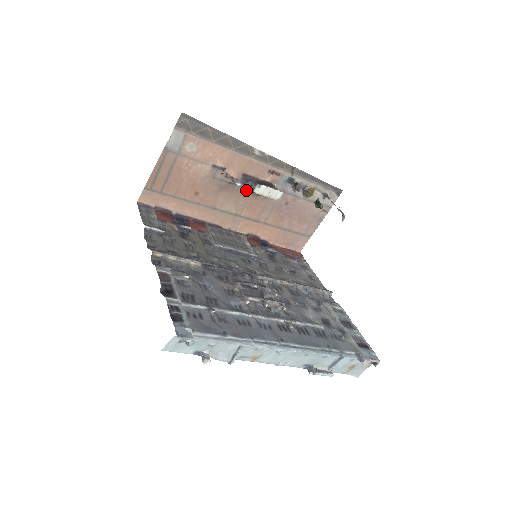
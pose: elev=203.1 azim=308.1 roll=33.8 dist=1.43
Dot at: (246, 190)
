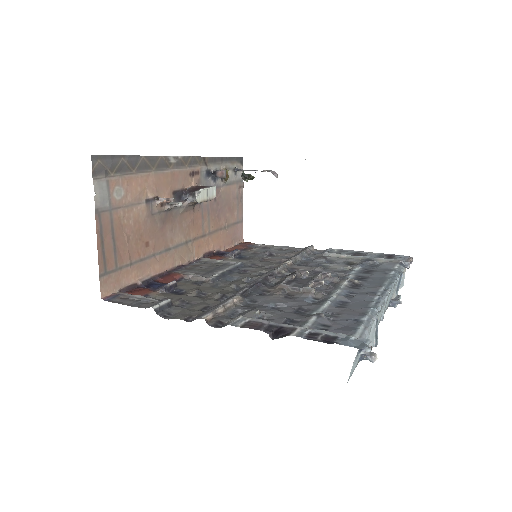
Dot at: (182, 209)
